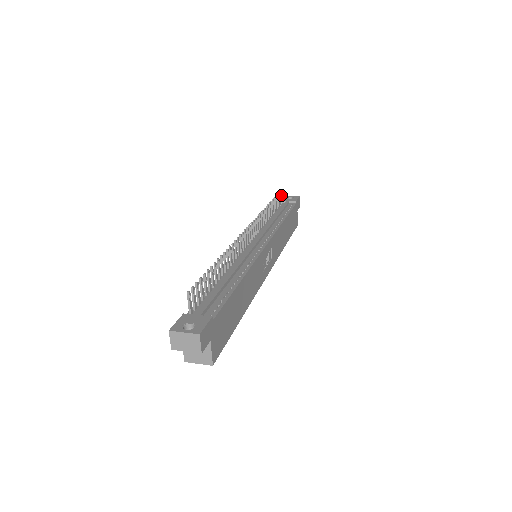
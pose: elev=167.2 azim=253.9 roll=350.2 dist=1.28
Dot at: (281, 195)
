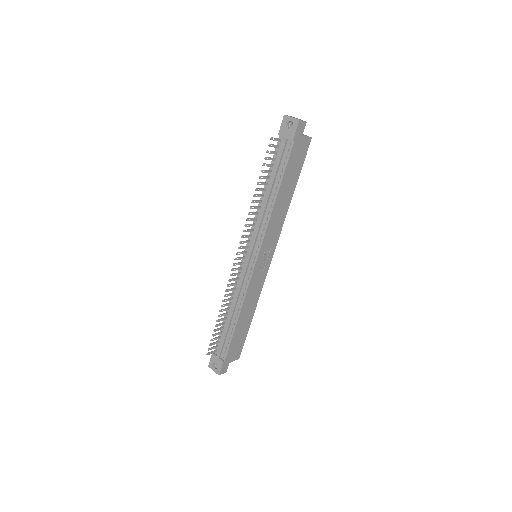
Dot at: (274, 140)
